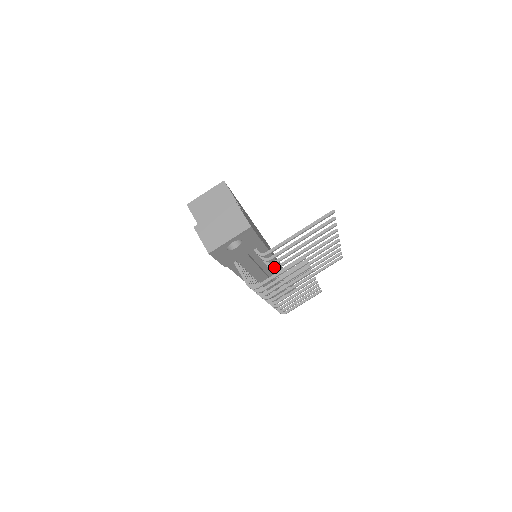
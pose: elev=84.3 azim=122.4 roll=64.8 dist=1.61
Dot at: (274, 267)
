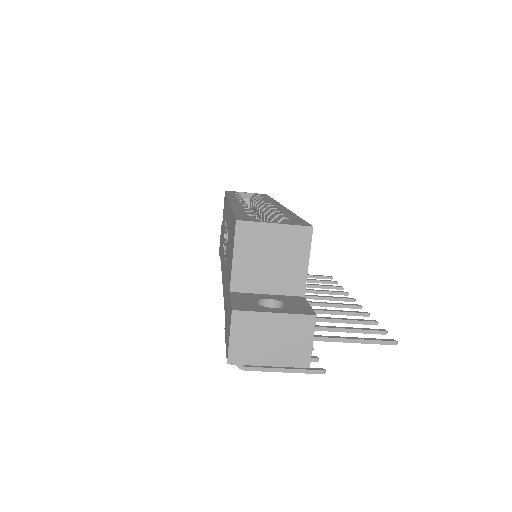
Dot at: occluded
